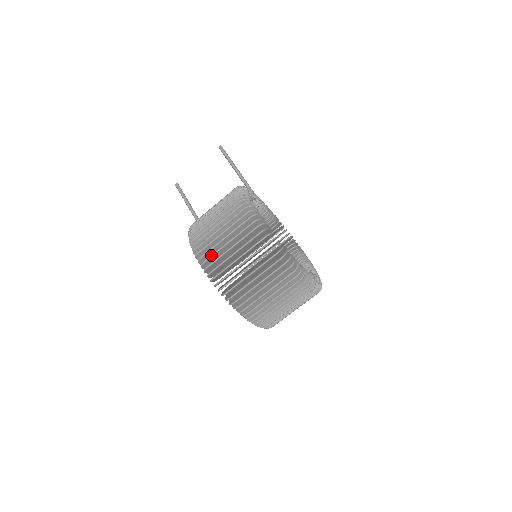
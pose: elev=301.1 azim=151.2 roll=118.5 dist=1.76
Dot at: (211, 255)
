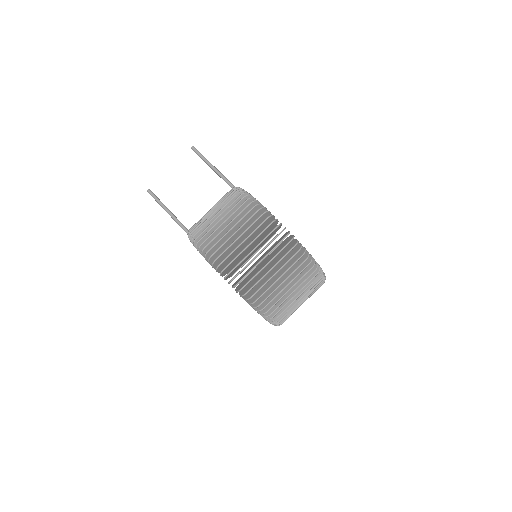
Dot at: (231, 261)
